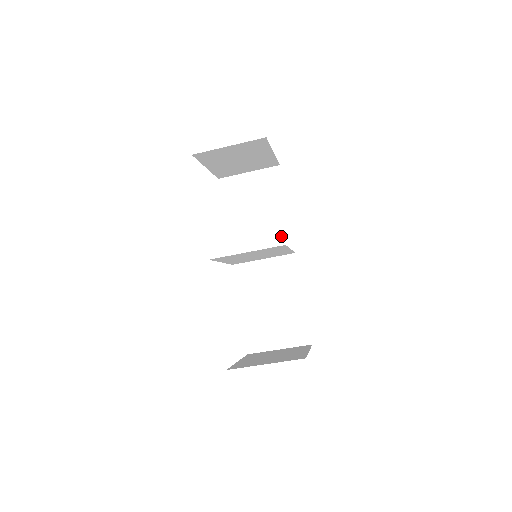
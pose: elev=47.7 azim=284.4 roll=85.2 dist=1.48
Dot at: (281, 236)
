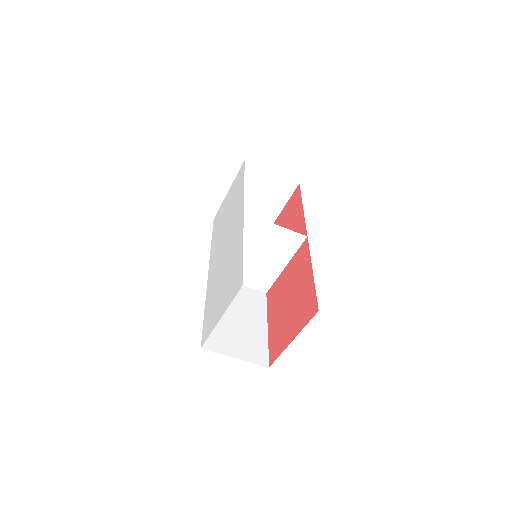
Dot at: occluded
